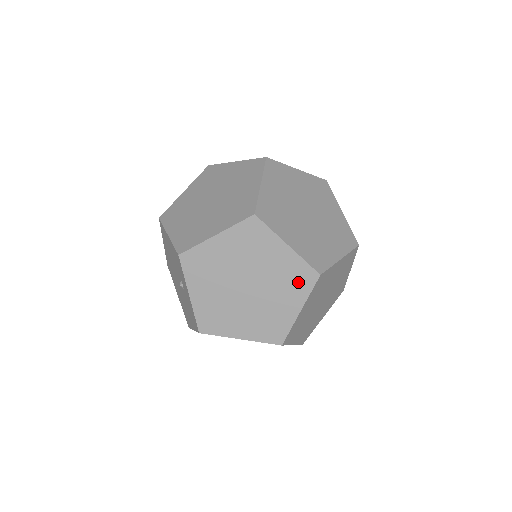
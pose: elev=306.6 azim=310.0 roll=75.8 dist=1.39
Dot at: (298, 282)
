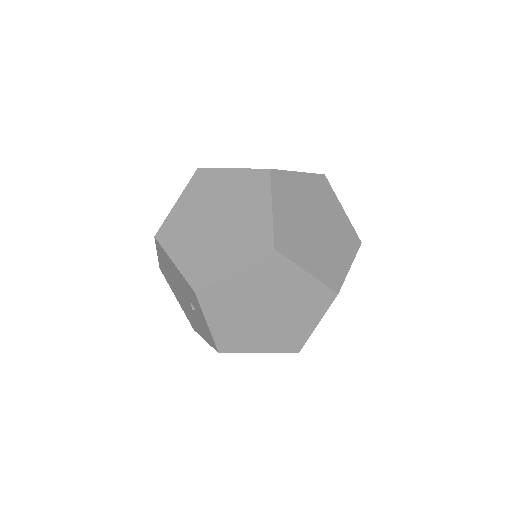
Dot at: (316, 302)
